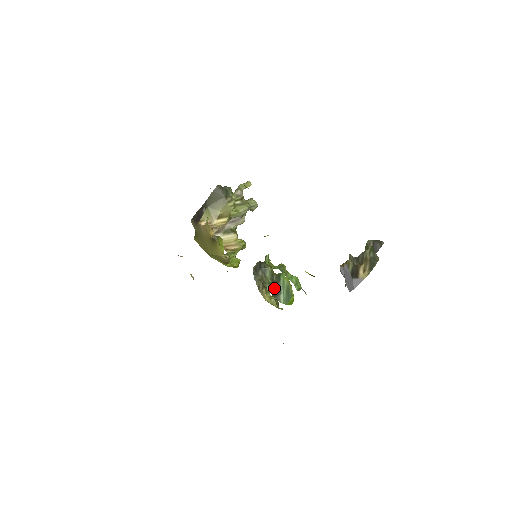
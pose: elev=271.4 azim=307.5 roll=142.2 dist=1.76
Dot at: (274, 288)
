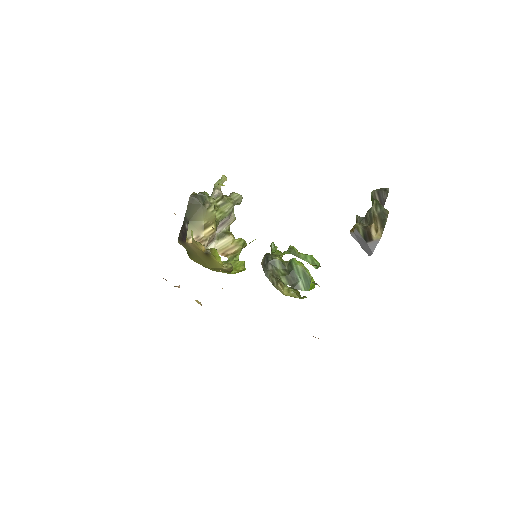
Dot at: (289, 278)
